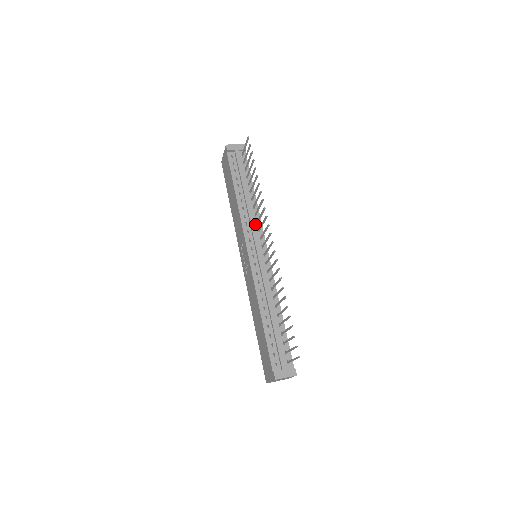
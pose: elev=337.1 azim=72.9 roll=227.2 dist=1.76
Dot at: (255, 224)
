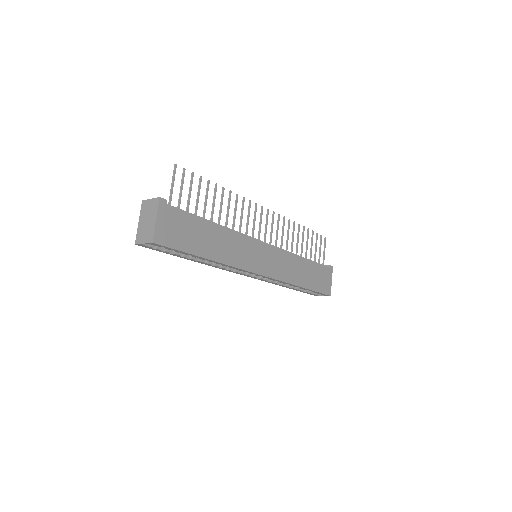
Dot at: occluded
